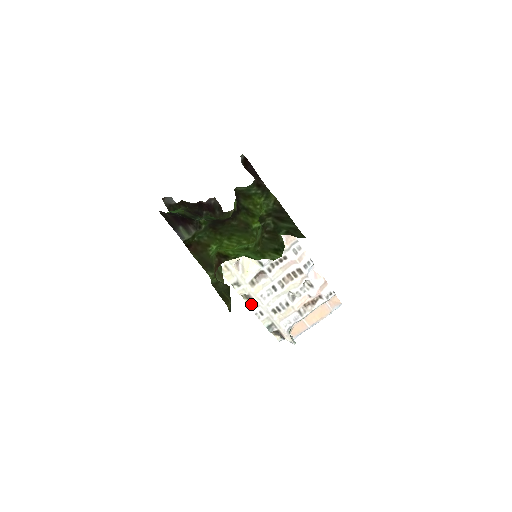
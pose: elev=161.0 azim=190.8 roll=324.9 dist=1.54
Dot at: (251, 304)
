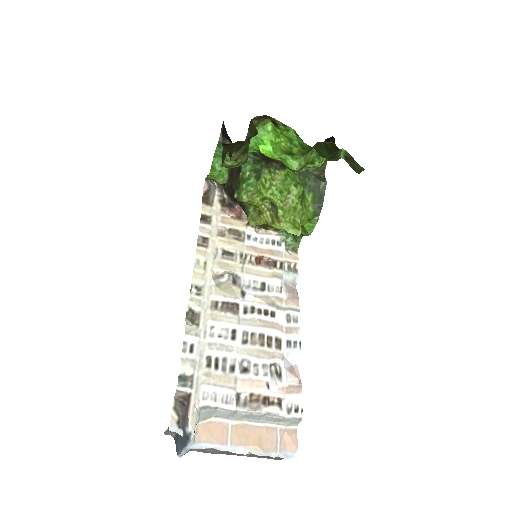
Dot at: (190, 327)
